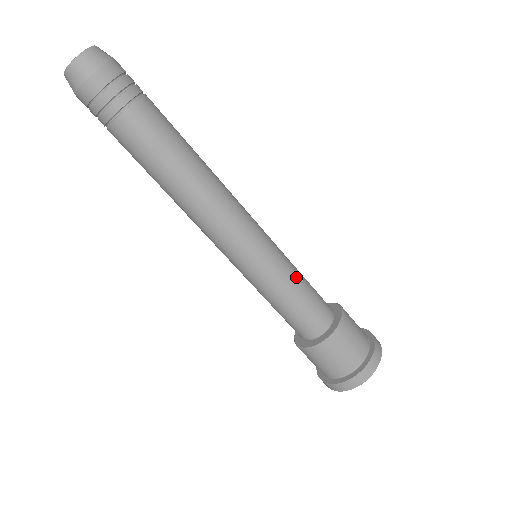
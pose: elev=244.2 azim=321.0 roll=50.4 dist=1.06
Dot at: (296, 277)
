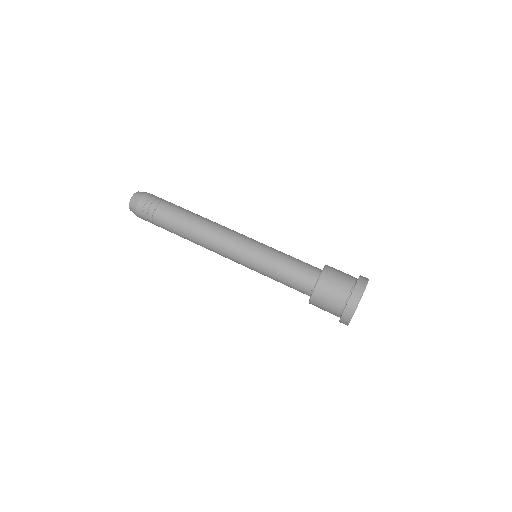
Dot at: (284, 253)
